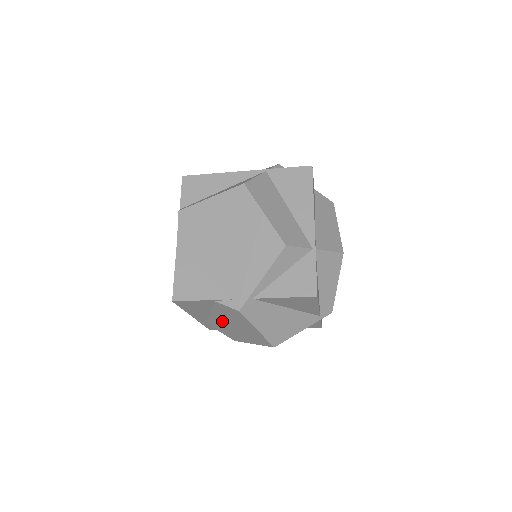
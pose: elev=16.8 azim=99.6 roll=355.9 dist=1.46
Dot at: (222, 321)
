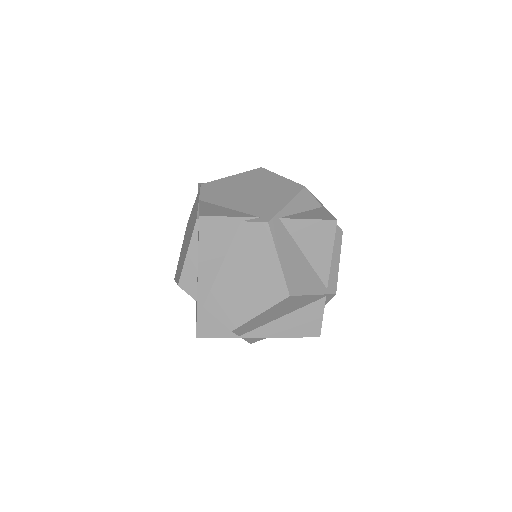
Dot at: (232, 276)
